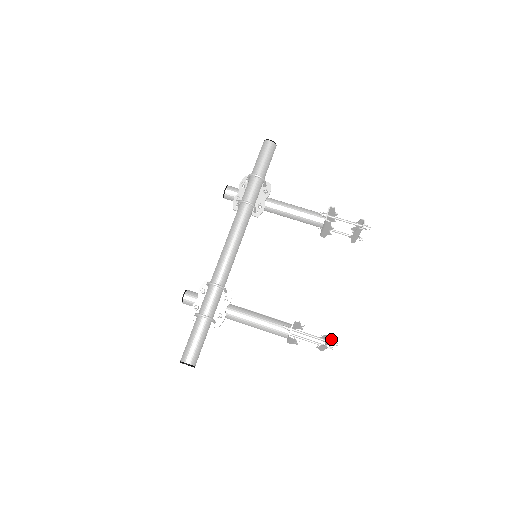
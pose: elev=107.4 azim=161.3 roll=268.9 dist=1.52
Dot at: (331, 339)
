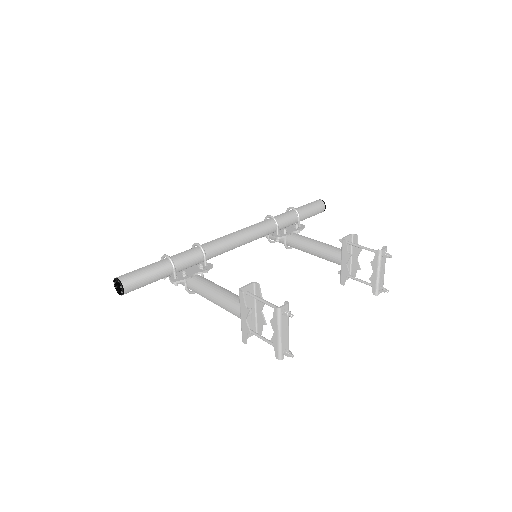
Dot at: (286, 304)
